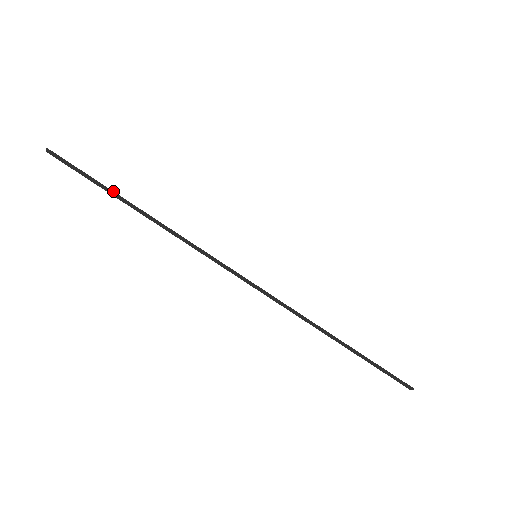
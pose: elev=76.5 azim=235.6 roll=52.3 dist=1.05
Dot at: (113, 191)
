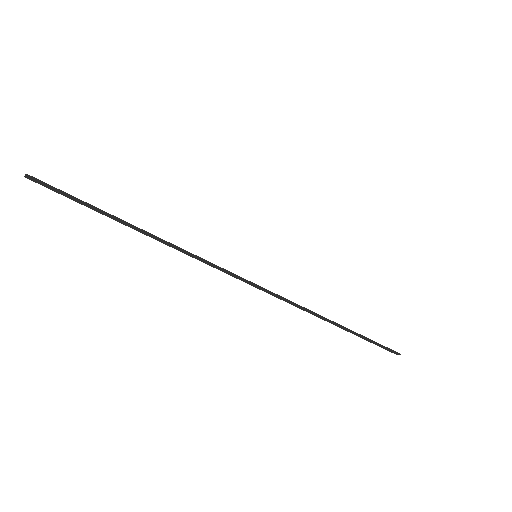
Dot at: (110, 214)
